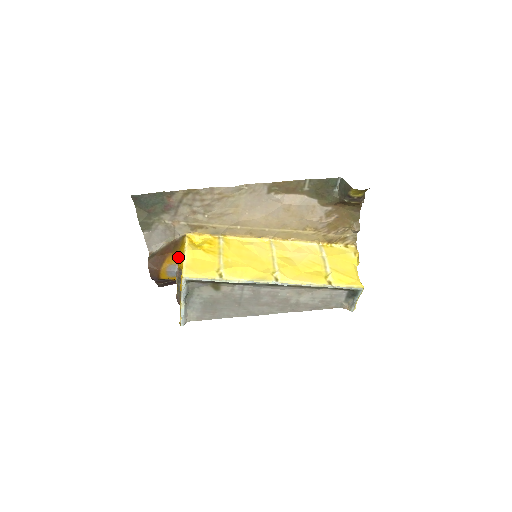
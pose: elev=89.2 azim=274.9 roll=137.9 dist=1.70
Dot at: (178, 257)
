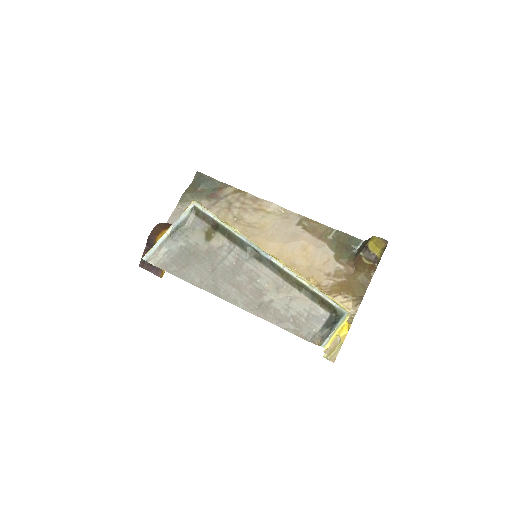
Dot at: occluded
